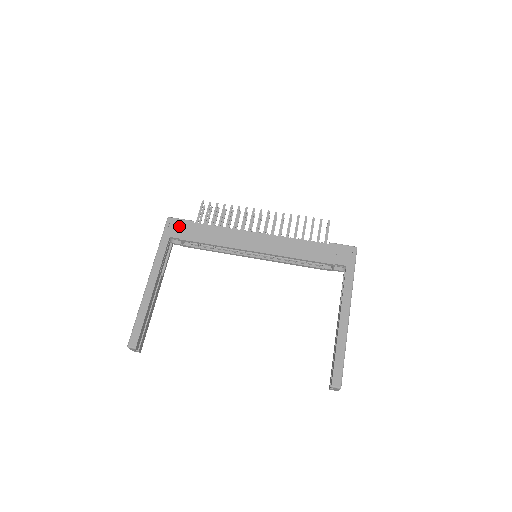
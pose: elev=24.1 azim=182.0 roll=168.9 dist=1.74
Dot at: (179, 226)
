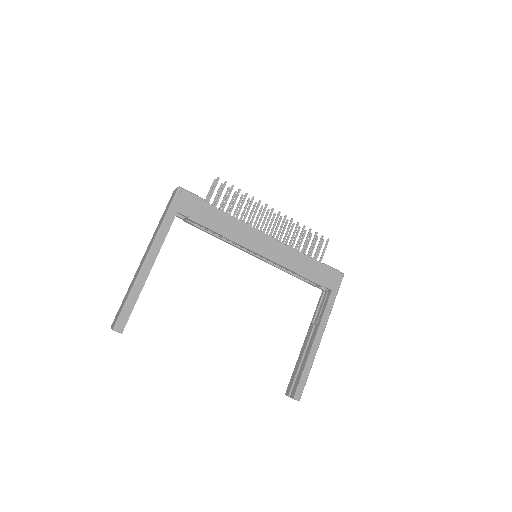
Dot at: (190, 202)
